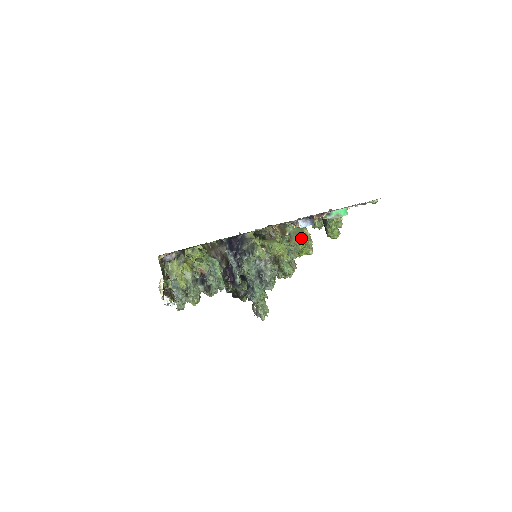
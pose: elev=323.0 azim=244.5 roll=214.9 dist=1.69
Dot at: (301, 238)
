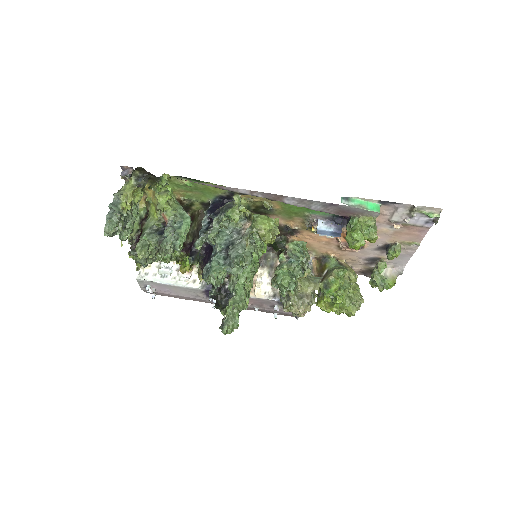
Dot at: (338, 276)
